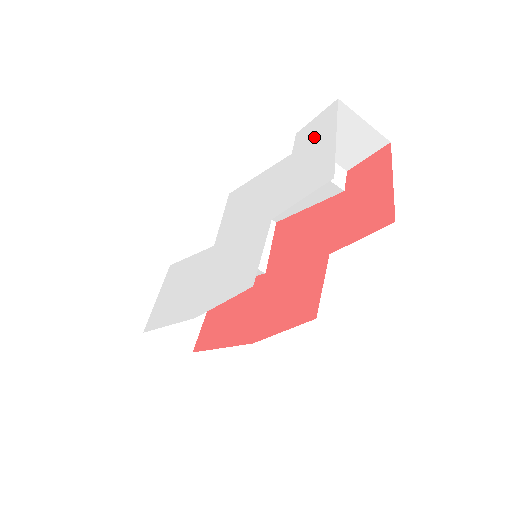
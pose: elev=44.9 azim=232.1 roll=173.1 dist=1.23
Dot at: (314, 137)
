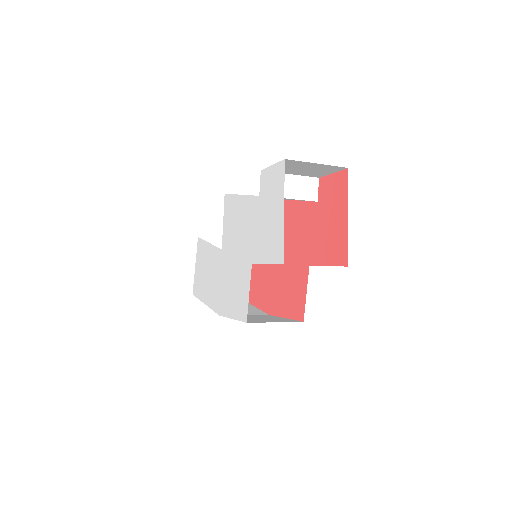
Dot at: (271, 194)
